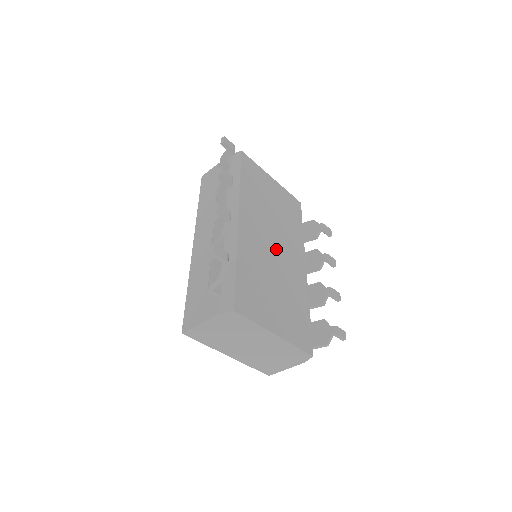
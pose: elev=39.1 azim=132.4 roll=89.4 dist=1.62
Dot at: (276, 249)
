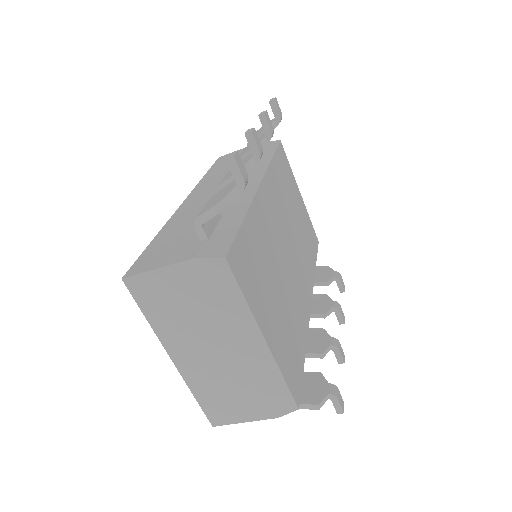
Dot at: (288, 252)
